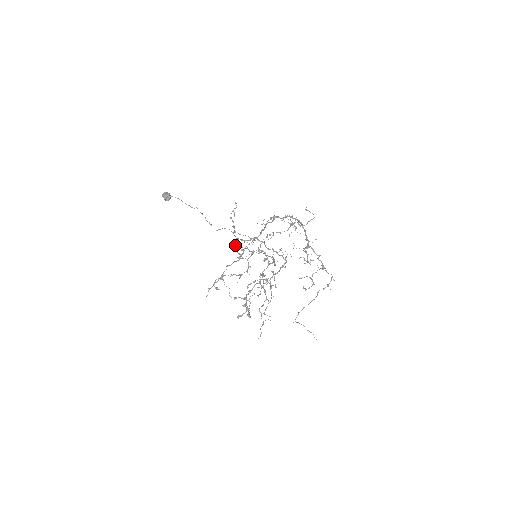
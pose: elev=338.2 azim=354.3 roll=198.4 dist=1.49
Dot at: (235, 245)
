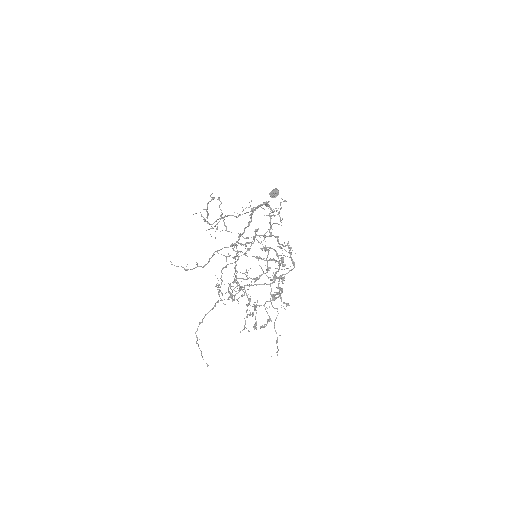
Dot at: (242, 244)
